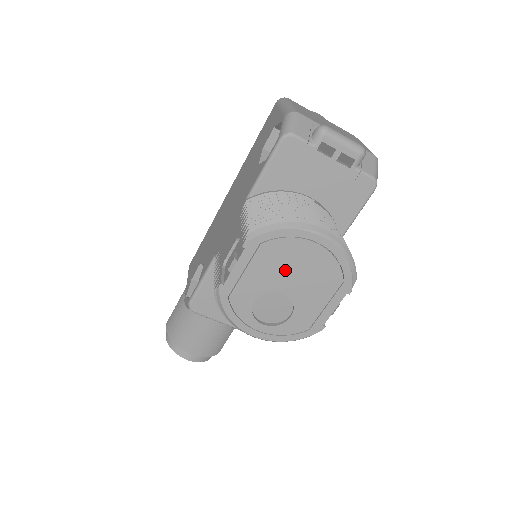
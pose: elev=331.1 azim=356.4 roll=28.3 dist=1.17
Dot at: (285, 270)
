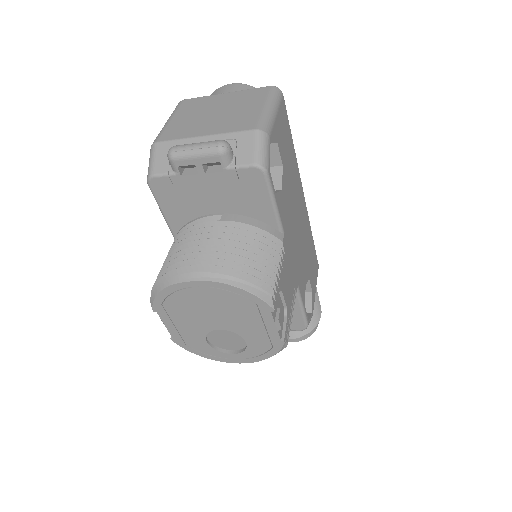
Dot at: (201, 314)
